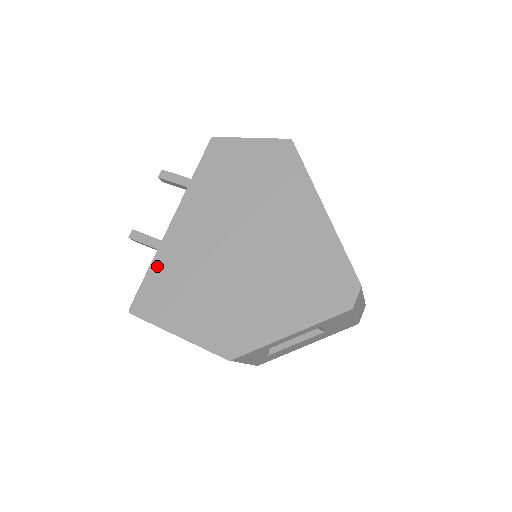
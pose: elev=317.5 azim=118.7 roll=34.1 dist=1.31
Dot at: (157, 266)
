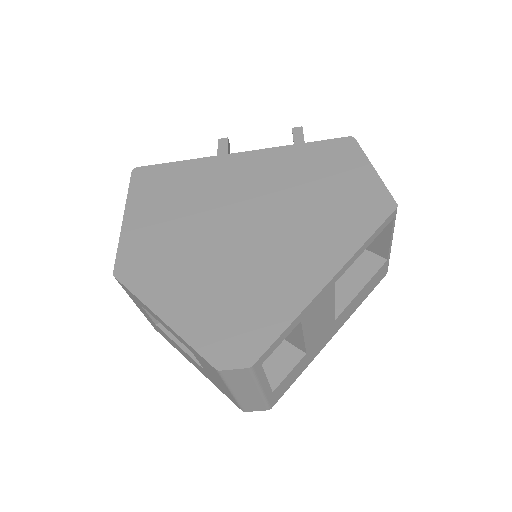
Dot at: (188, 166)
